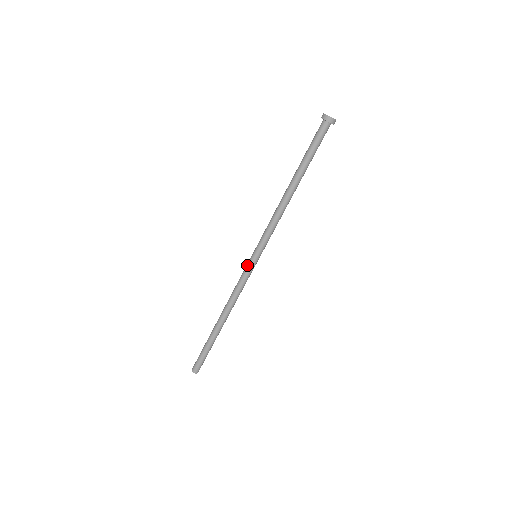
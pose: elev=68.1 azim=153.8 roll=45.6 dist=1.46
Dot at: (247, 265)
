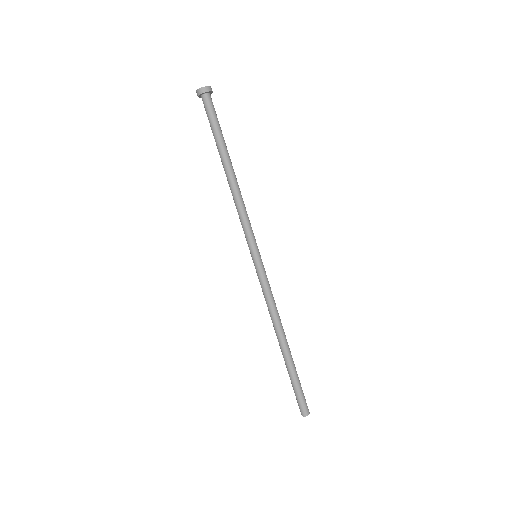
Dot at: (256, 271)
